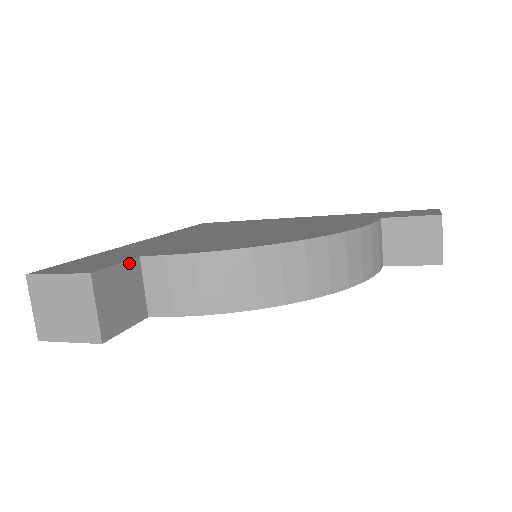
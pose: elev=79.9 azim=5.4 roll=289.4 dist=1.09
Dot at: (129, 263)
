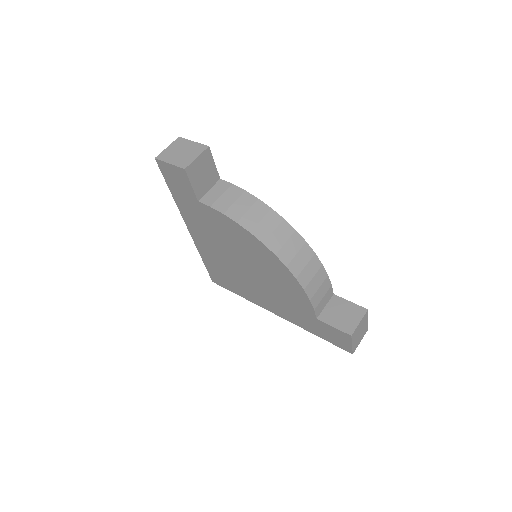
Dot at: (216, 172)
